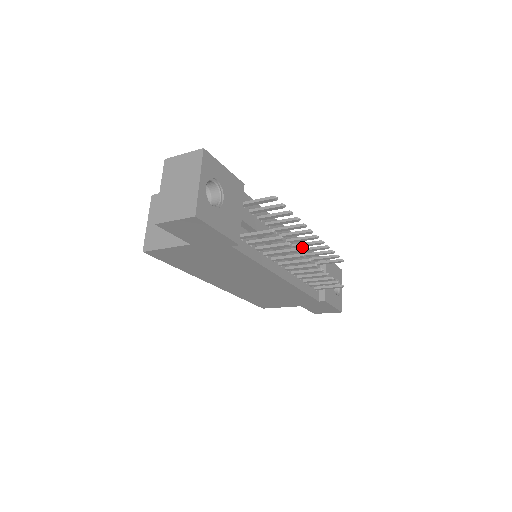
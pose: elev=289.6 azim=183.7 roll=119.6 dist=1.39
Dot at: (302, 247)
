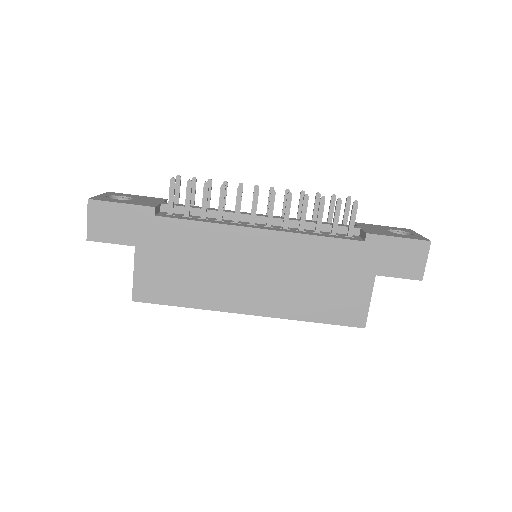
Dot at: occluded
